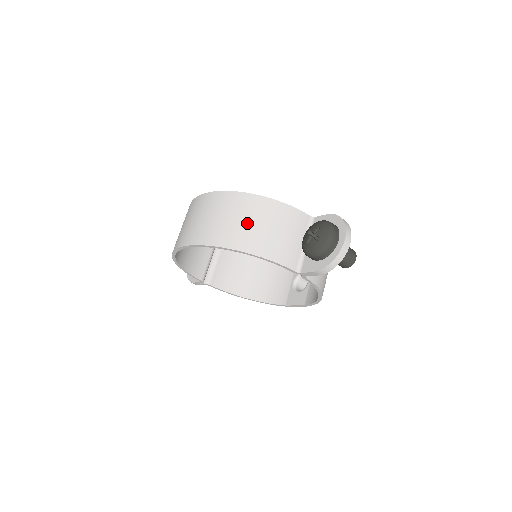
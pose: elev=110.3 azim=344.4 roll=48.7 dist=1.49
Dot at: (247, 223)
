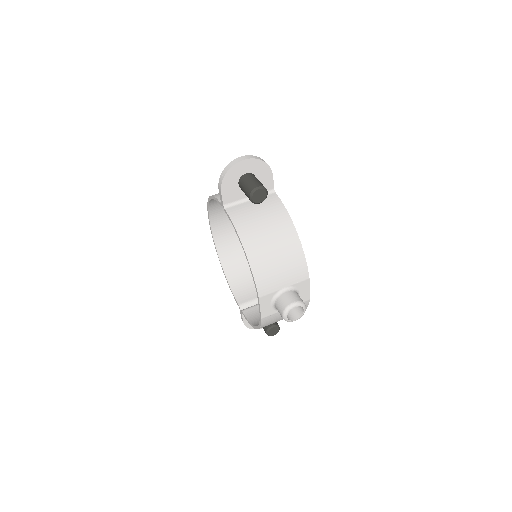
Dot at: occluded
